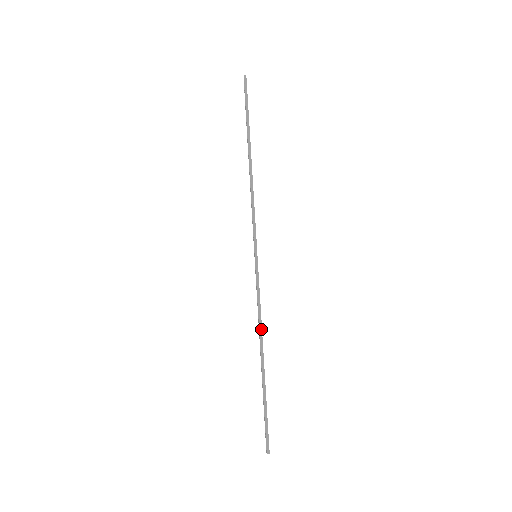
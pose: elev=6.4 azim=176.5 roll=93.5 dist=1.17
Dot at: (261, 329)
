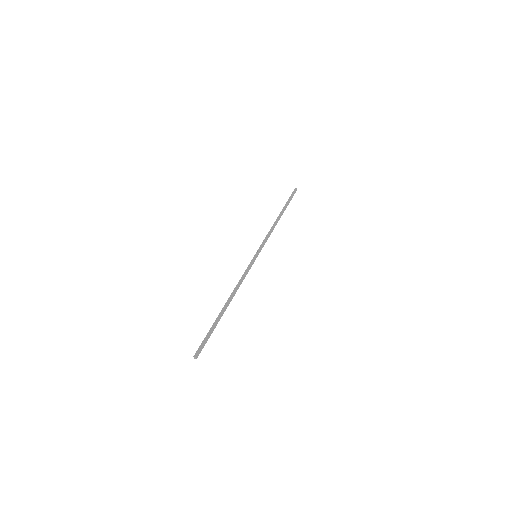
Dot at: (236, 288)
